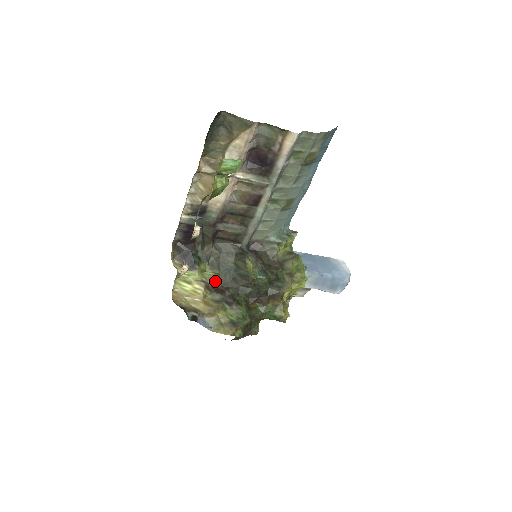
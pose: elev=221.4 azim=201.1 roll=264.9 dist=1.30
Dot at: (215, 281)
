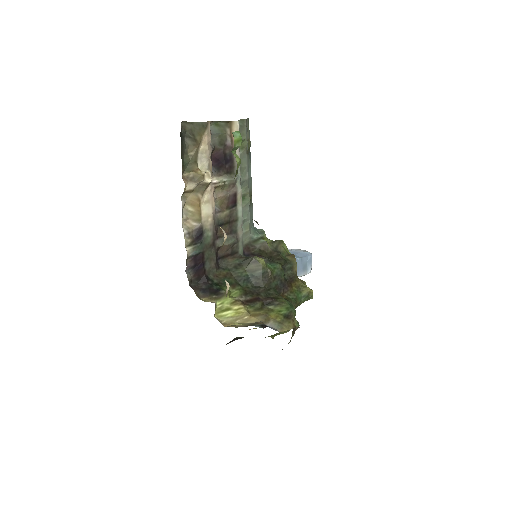
Dot at: (244, 295)
